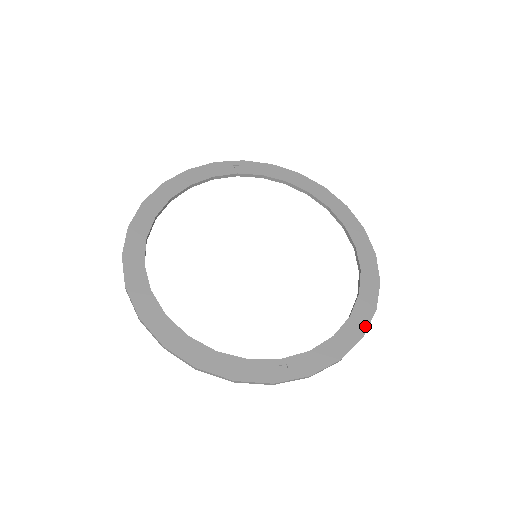
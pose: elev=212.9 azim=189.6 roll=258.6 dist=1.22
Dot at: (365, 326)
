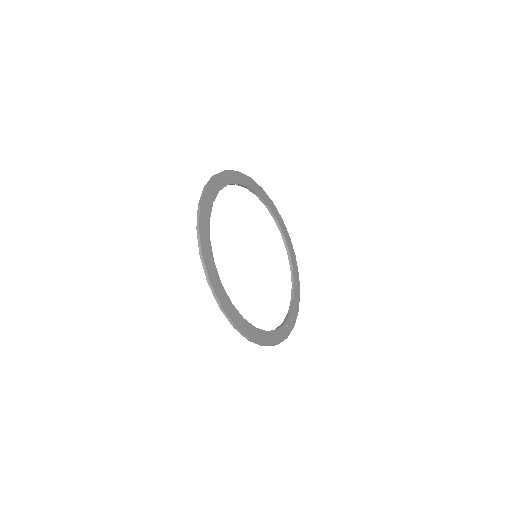
Dot at: (299, 288)
